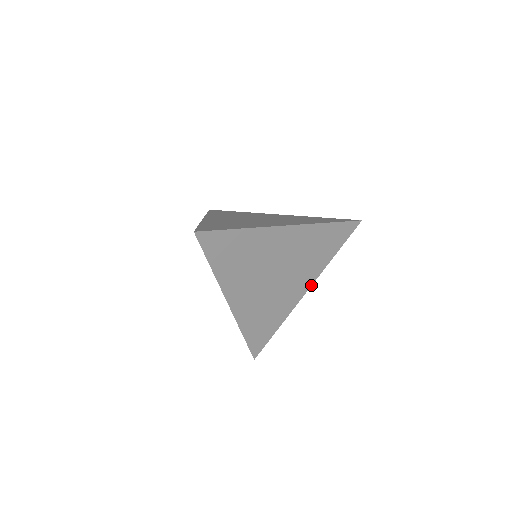
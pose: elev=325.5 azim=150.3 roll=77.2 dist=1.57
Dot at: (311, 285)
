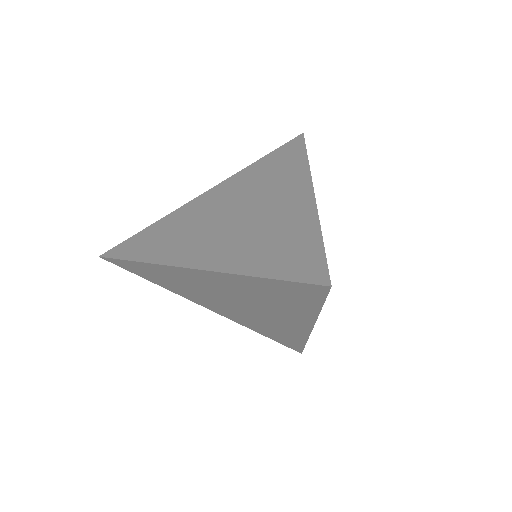
Dot at: (310, 331)
